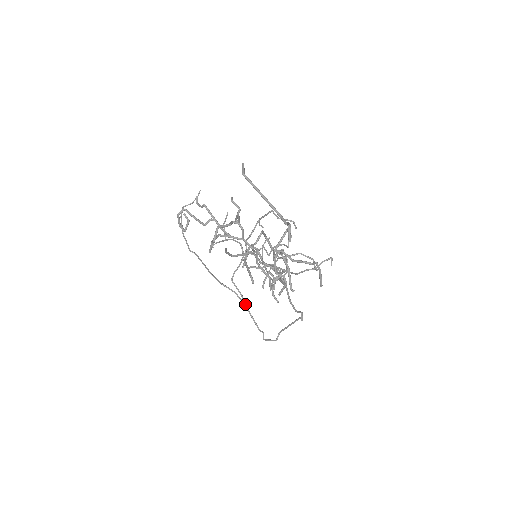
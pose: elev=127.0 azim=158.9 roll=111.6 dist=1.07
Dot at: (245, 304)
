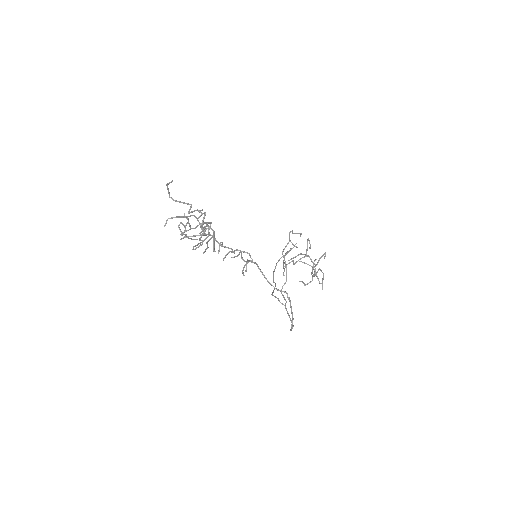
Dot at: (285, 307)
